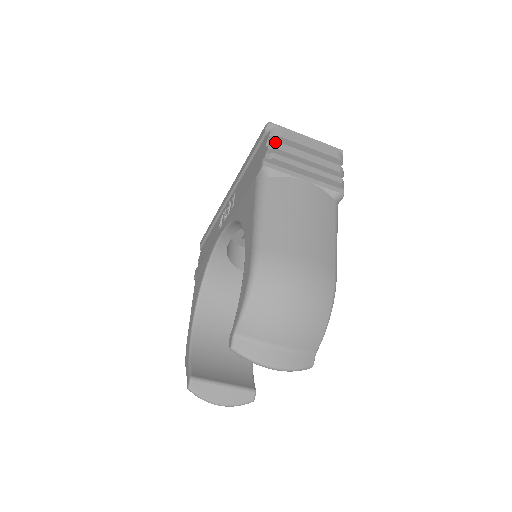
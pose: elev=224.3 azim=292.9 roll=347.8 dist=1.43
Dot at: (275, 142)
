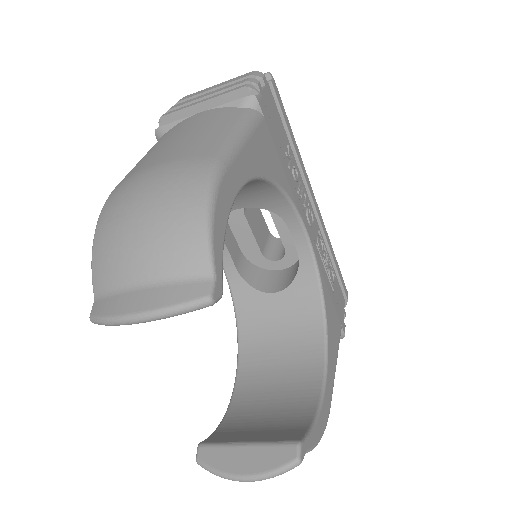
Dot at: occluded
